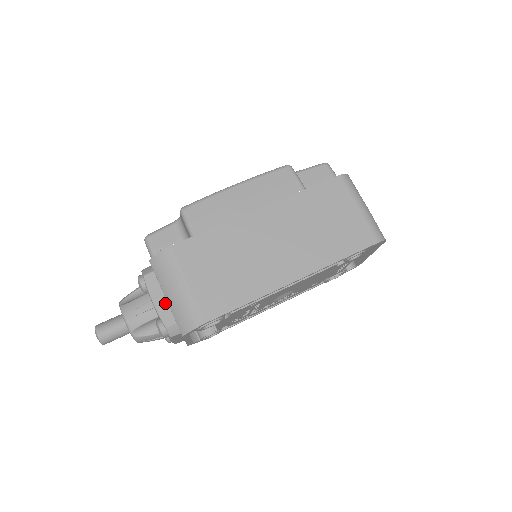
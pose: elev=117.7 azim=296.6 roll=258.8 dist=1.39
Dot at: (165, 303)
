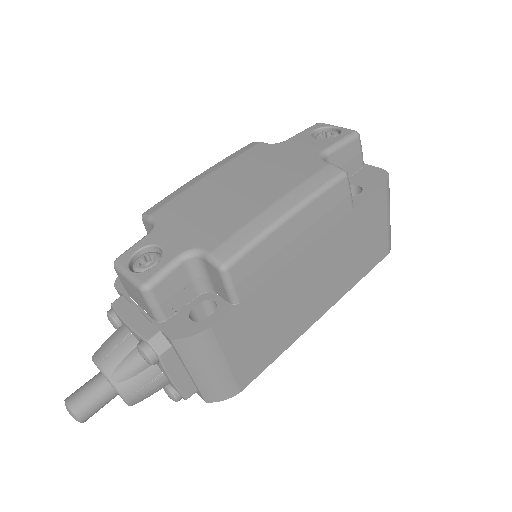
Dot at: (186, 376)
